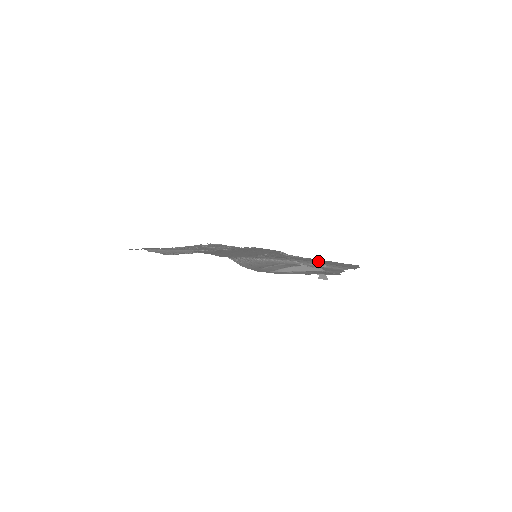
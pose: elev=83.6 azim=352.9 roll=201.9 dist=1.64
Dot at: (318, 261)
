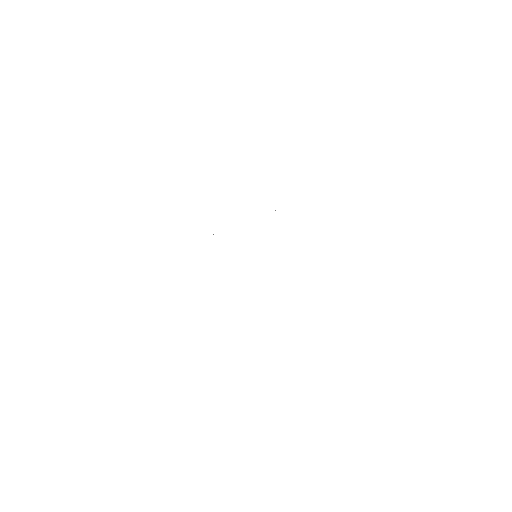
Dot at: occluded
